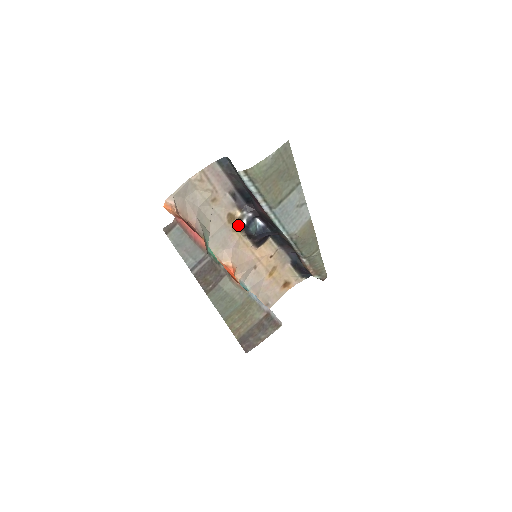
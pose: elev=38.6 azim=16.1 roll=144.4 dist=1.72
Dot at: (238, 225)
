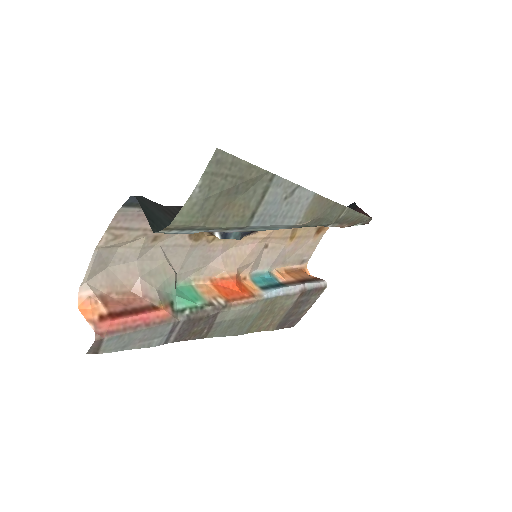
Dot at: (212, 234)
